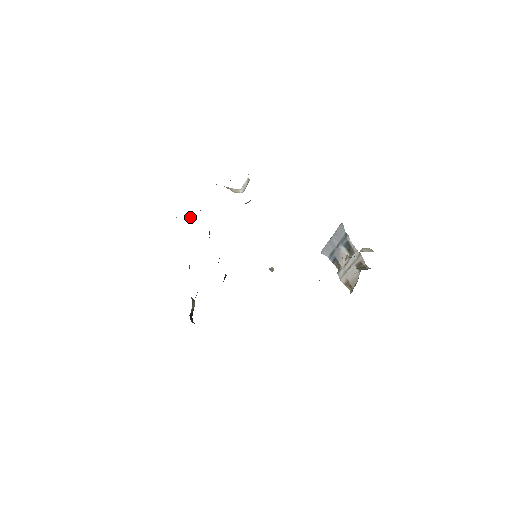
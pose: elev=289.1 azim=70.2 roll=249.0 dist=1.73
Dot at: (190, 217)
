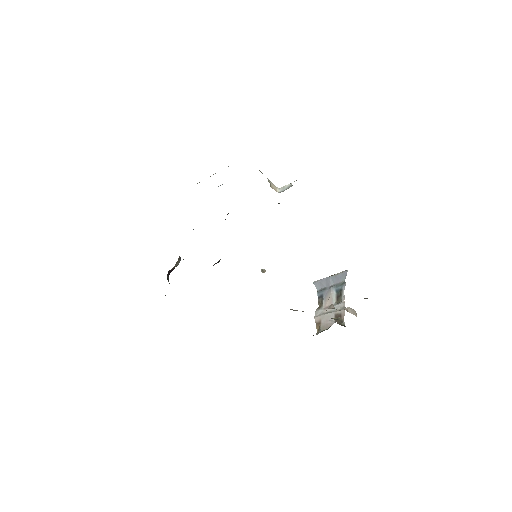
Dot at: occluded
